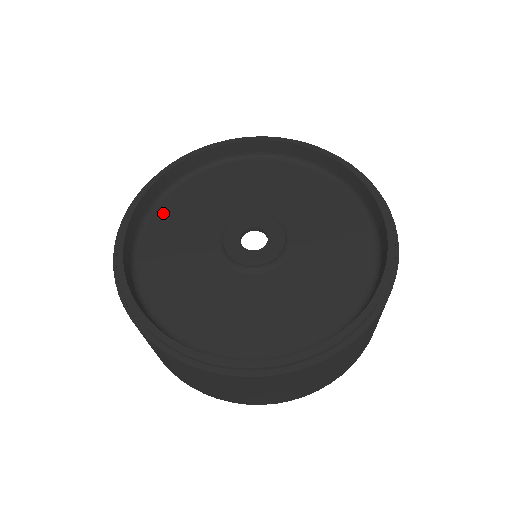
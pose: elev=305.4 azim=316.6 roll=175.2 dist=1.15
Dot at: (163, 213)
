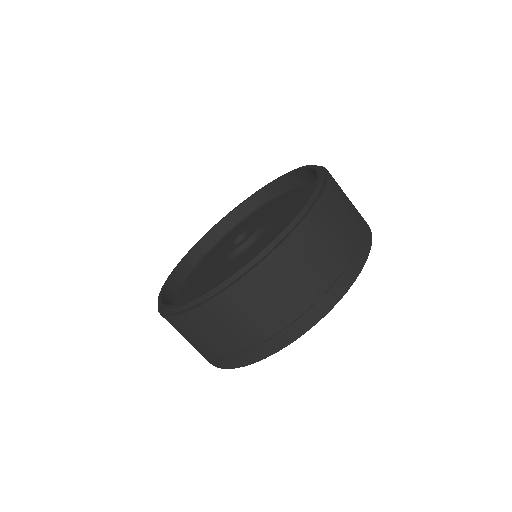
Dot at: (223, 240)
